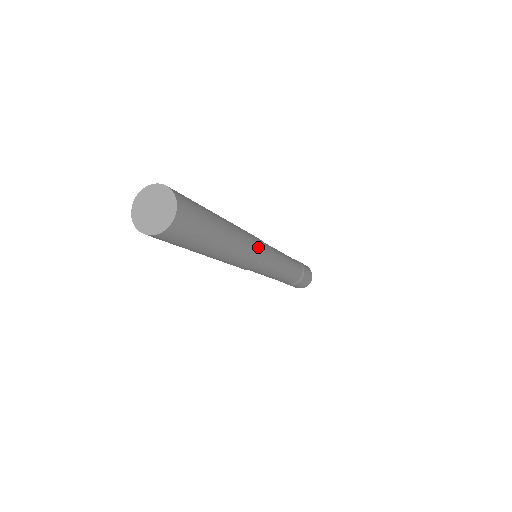
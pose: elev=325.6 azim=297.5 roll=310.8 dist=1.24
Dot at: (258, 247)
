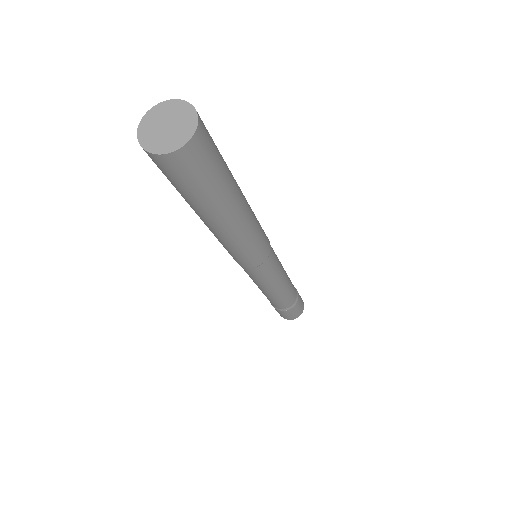
Dot at: (261, 247)
